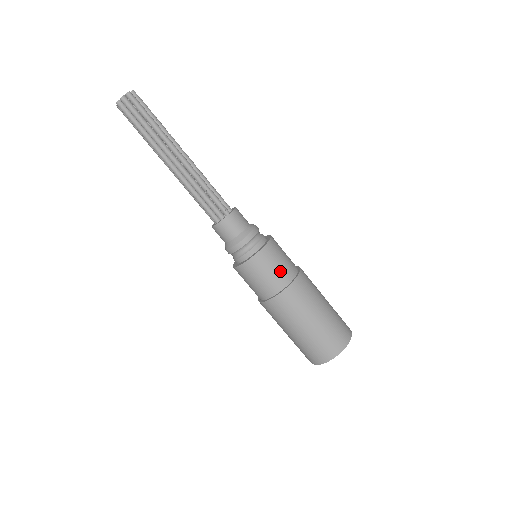
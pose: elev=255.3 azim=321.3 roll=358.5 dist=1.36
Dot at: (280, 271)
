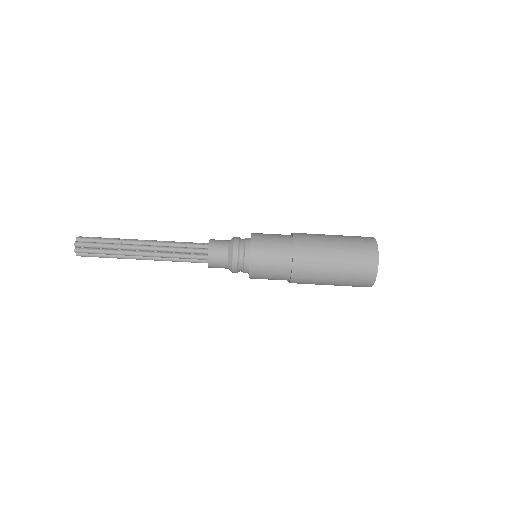
Dot at: (278, 240)
